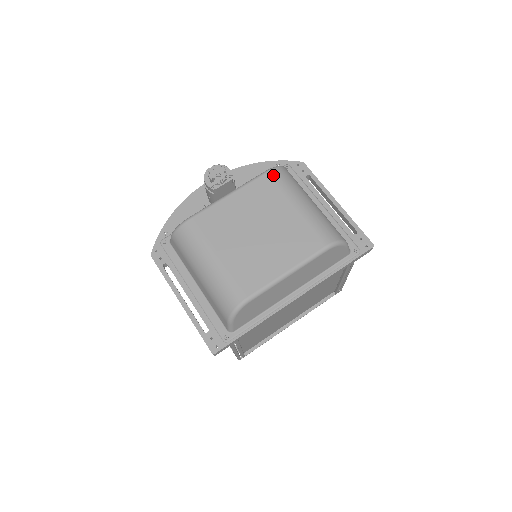
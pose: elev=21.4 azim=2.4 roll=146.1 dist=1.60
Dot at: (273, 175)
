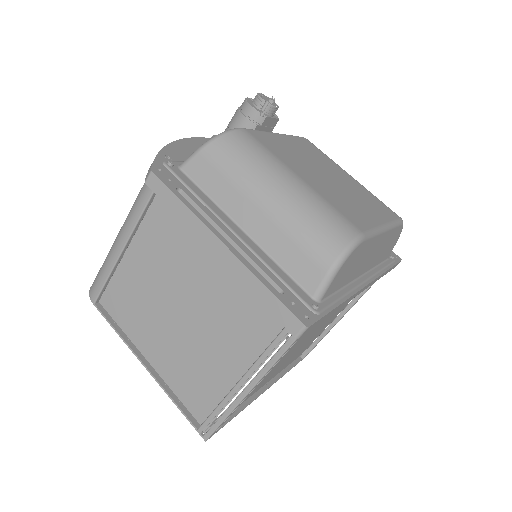
Dot at: (312, 143)
